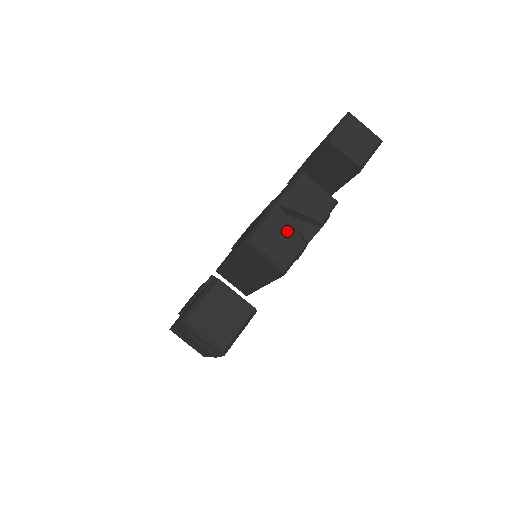
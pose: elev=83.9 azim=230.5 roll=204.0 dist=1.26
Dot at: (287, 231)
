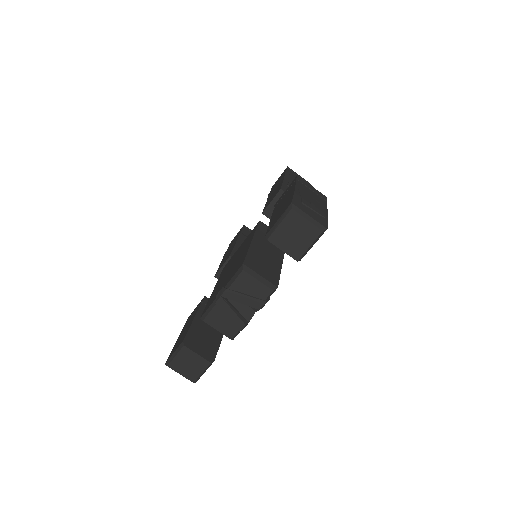
Dot at: (230, 316)
